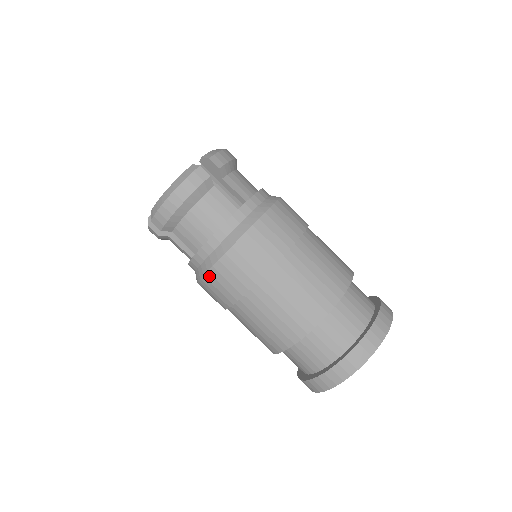
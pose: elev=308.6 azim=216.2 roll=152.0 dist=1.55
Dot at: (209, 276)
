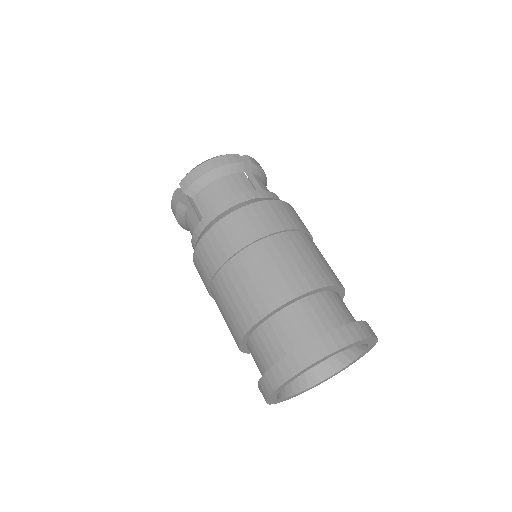
Dot at: (210, 233)
